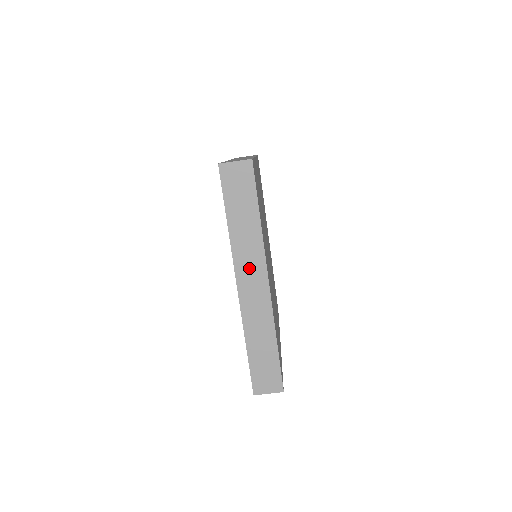
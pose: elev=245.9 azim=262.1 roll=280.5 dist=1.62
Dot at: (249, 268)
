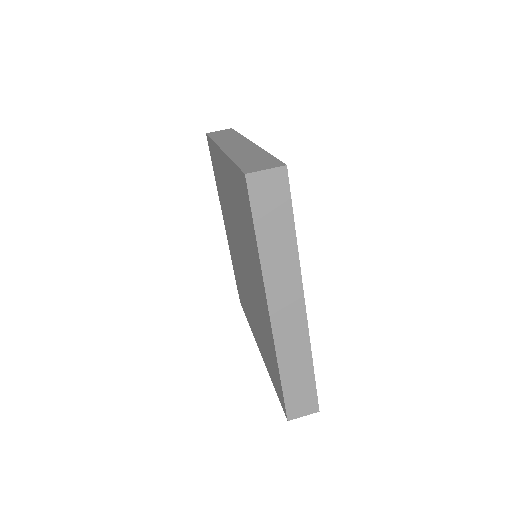
Dot at: (232, 143)
